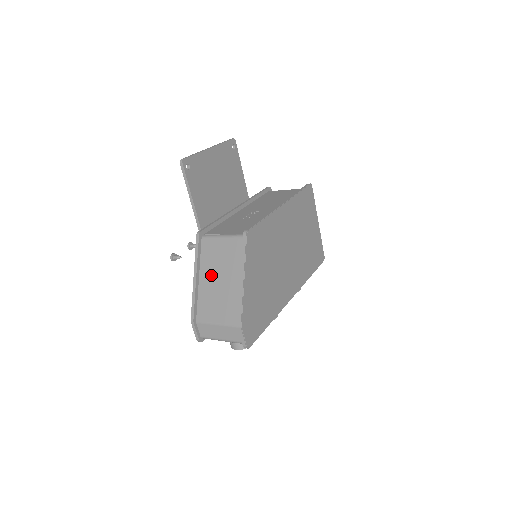
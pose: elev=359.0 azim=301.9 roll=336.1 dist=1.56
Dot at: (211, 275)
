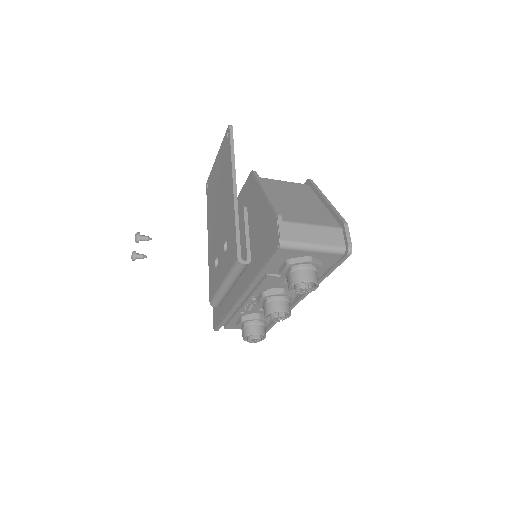
Dot at: (282, 196)
